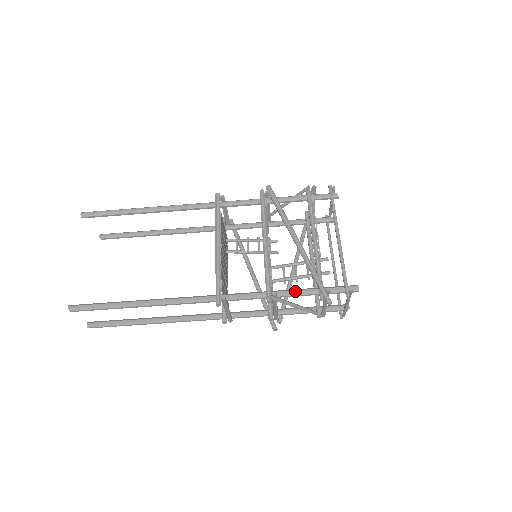
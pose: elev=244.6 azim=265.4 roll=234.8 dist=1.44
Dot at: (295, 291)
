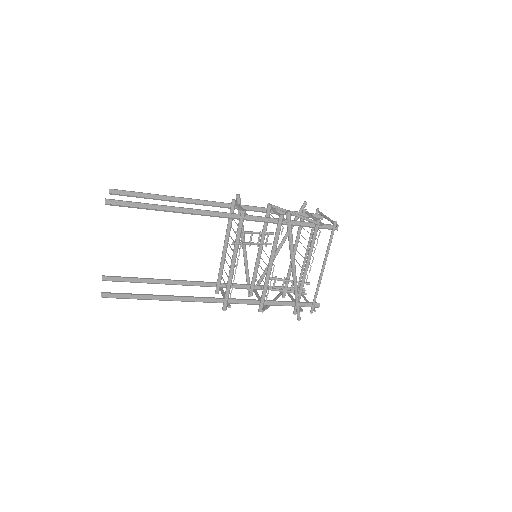
Dot at: (279, 304)
